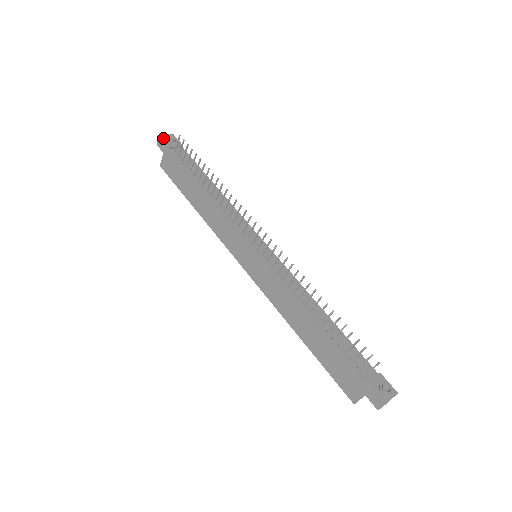
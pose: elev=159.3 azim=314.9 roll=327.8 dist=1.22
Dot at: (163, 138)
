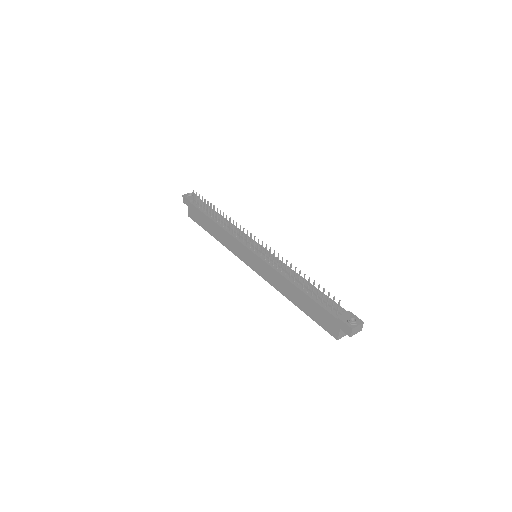
Dot at: (185, 196)
